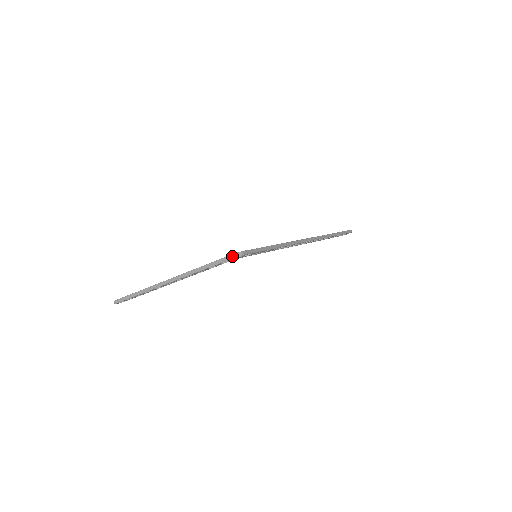
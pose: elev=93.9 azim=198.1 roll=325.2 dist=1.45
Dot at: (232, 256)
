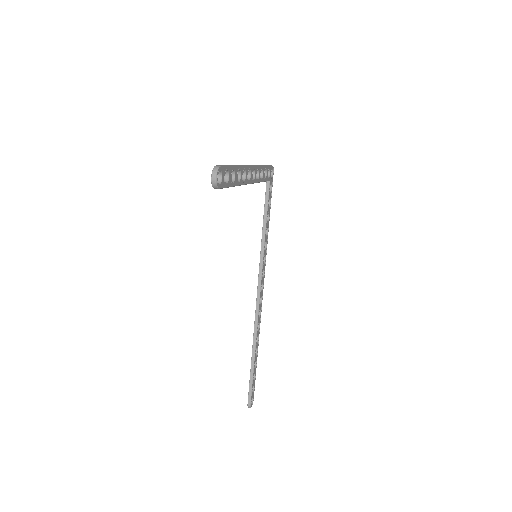
Dot at: (271, 165)
